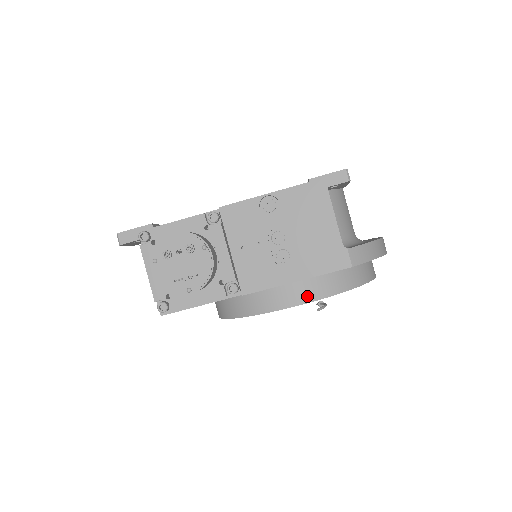
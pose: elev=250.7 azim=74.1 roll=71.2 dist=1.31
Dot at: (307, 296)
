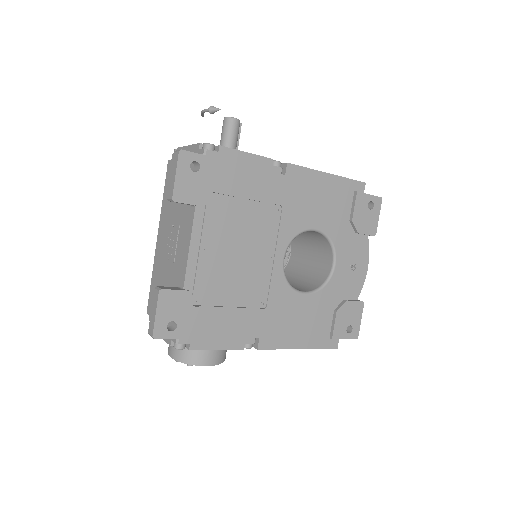
Dot at: occluded
